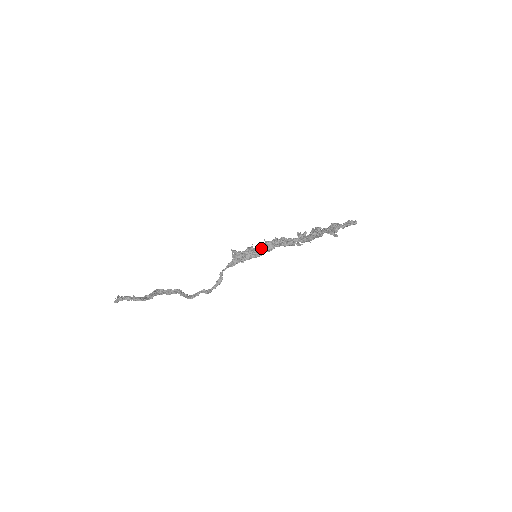
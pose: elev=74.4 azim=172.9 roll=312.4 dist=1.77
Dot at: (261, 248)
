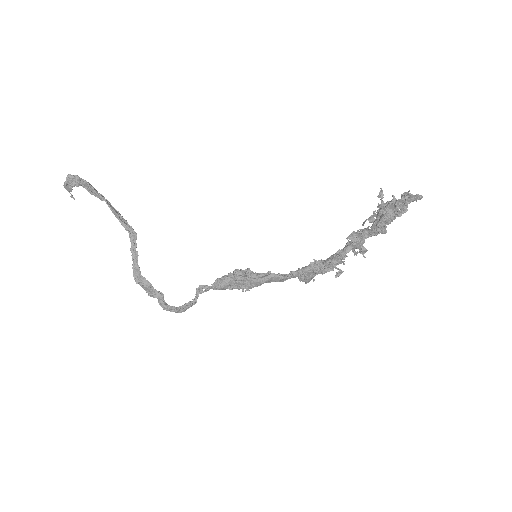
Dot at: occluded
